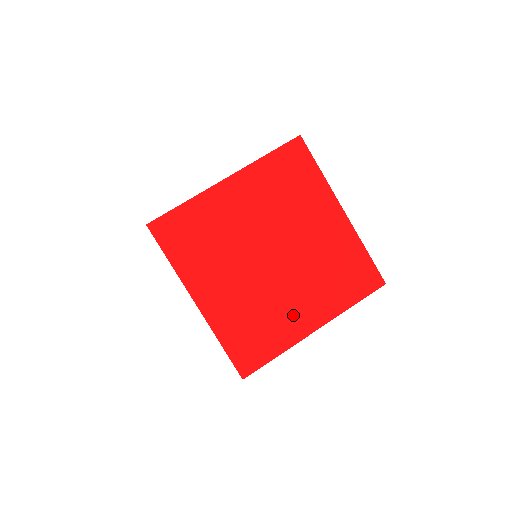
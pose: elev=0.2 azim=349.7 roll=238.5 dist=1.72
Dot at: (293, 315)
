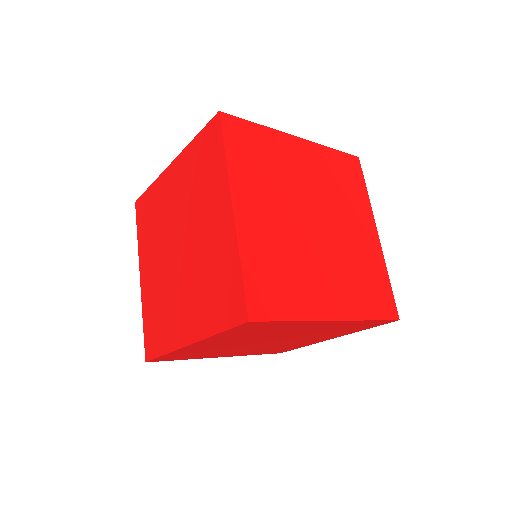
Dot at: (318, 289)
